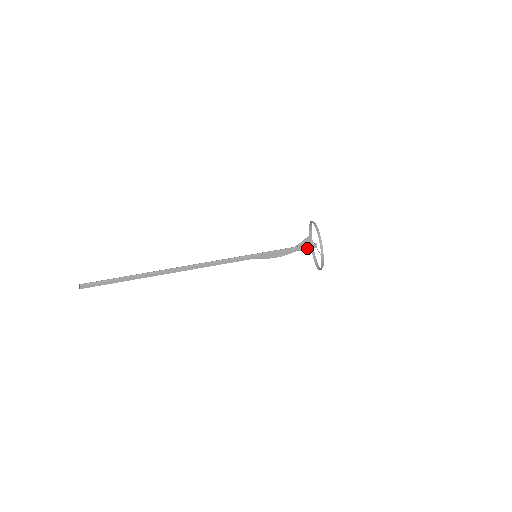
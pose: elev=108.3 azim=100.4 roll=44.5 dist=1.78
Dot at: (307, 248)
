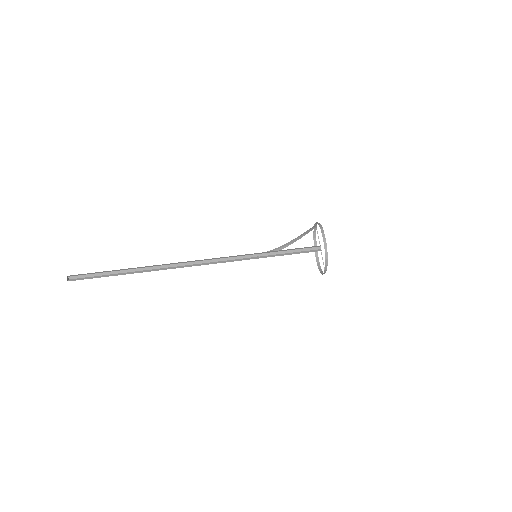
Dot at: (310, 249)
